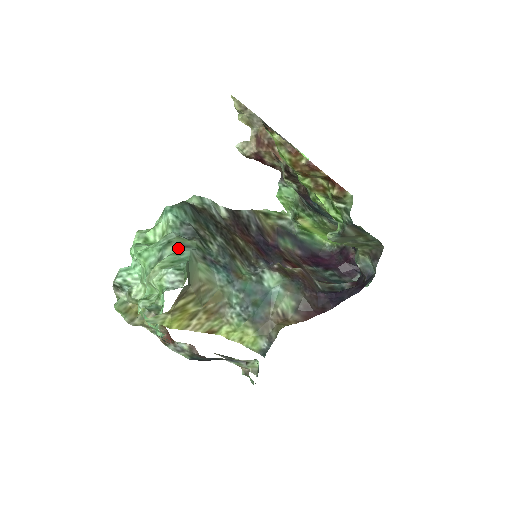
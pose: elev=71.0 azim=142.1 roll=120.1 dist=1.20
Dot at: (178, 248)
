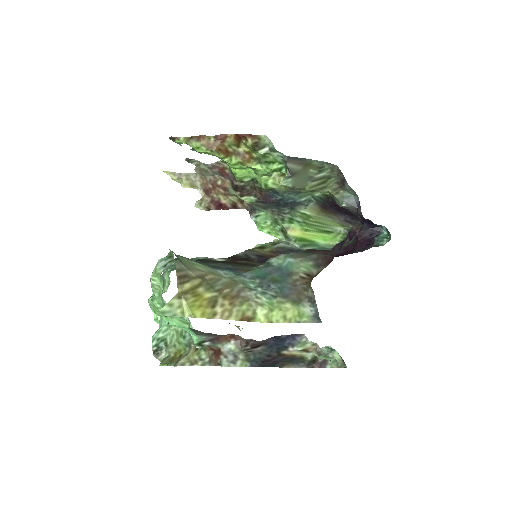
Dot at: occluded
